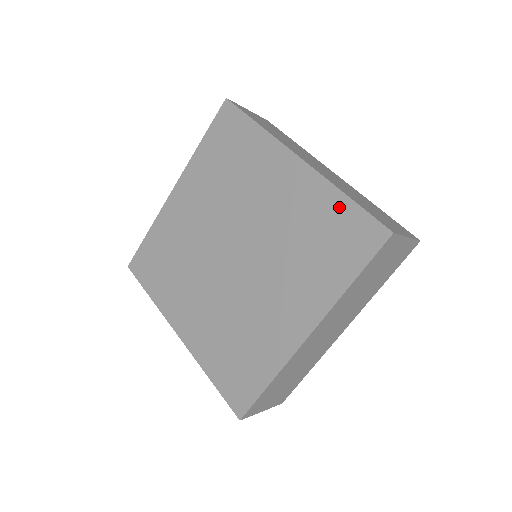
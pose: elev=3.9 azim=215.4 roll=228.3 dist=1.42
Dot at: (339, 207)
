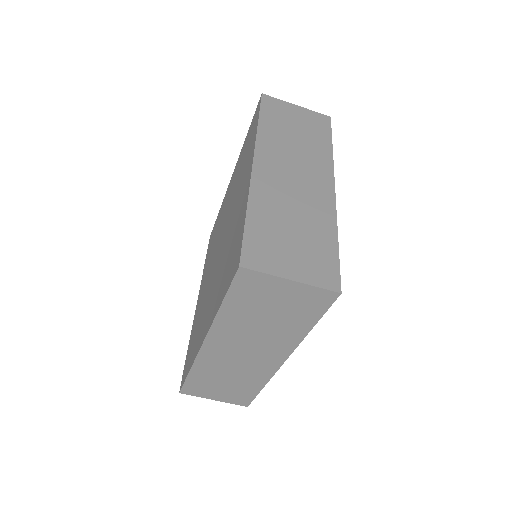
Dot at: (246, 140)
